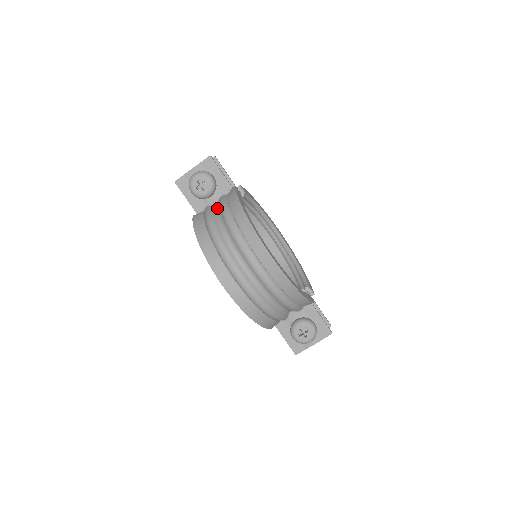
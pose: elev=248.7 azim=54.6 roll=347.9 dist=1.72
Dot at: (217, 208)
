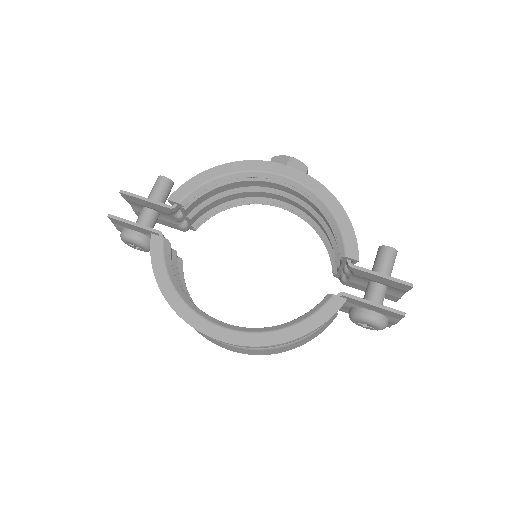
Dot at: occluded
